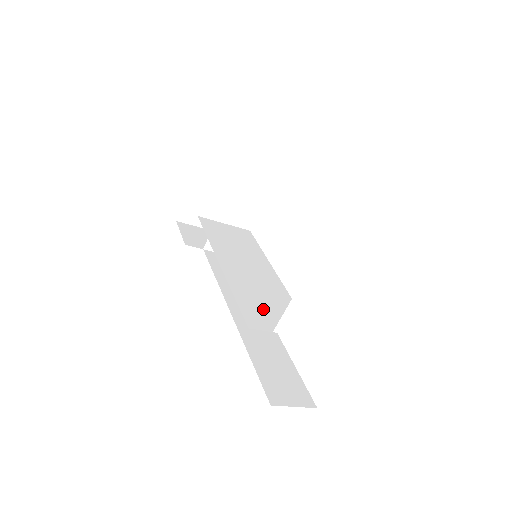
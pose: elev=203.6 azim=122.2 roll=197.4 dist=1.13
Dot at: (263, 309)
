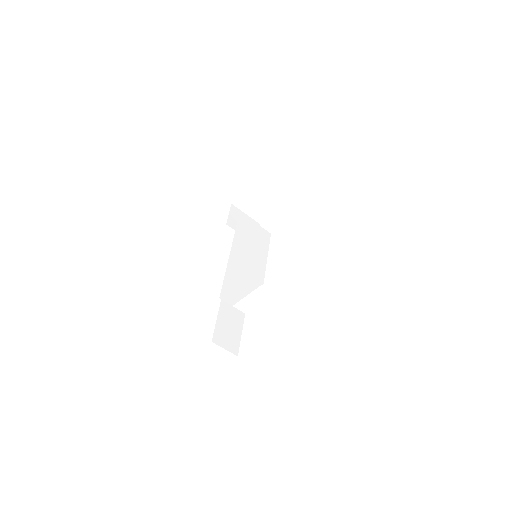
Dot at: (237, 290)
